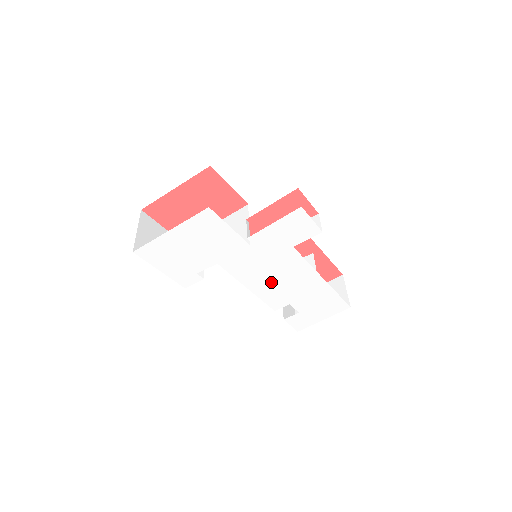
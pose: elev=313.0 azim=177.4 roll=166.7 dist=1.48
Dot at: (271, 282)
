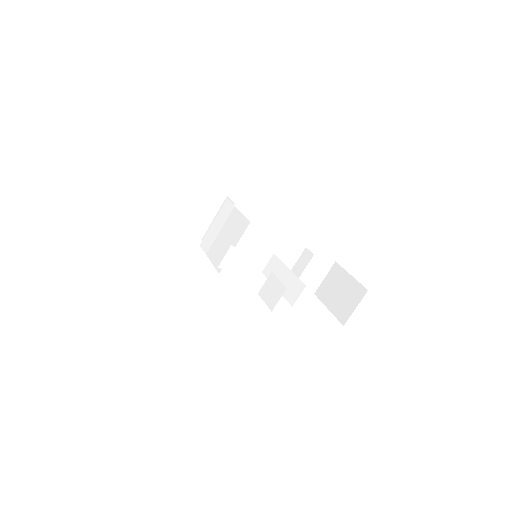
Dot at: occluded
